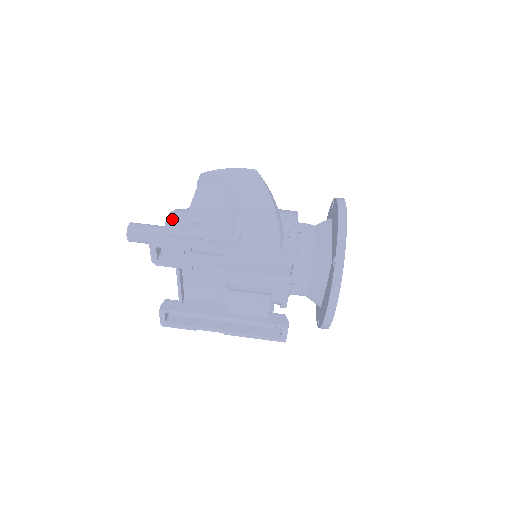
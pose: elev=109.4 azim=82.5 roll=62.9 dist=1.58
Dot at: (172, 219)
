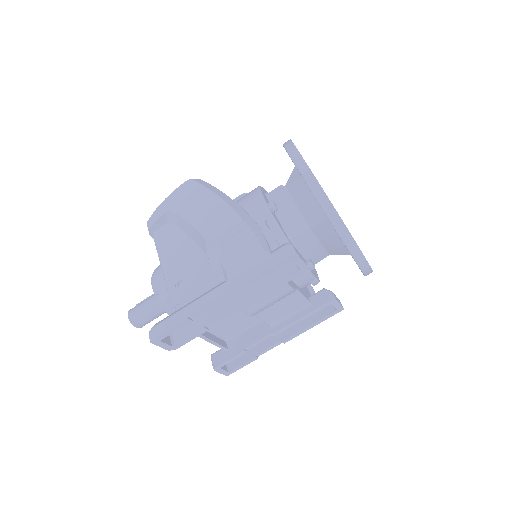
Dot at: (157, 287)
